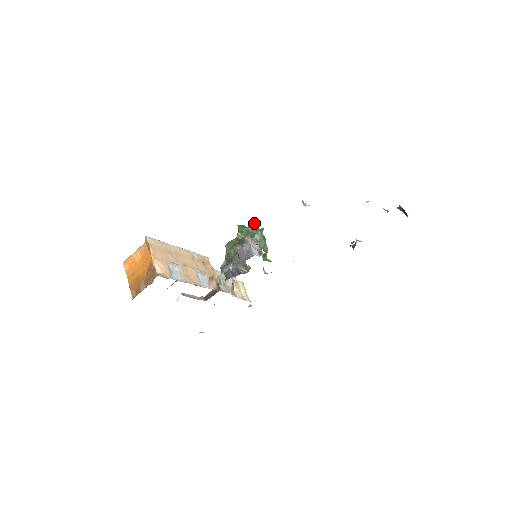
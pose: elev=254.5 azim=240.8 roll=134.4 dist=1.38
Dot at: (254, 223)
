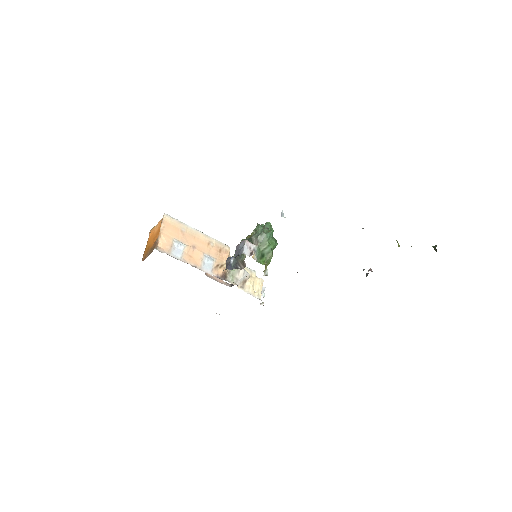
Dot at: (268, 225)
